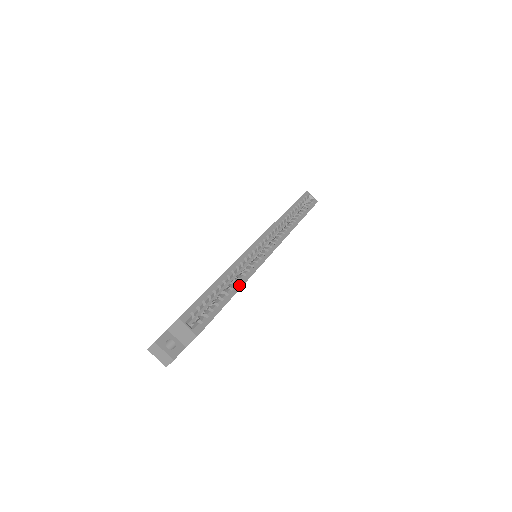
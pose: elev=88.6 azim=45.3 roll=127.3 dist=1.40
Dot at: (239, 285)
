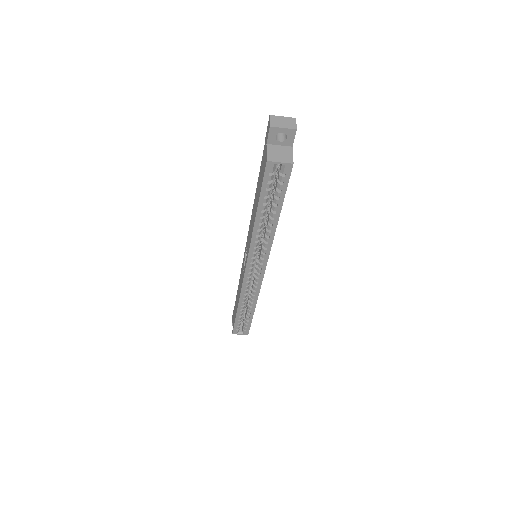
Dot at: (253, 306)
